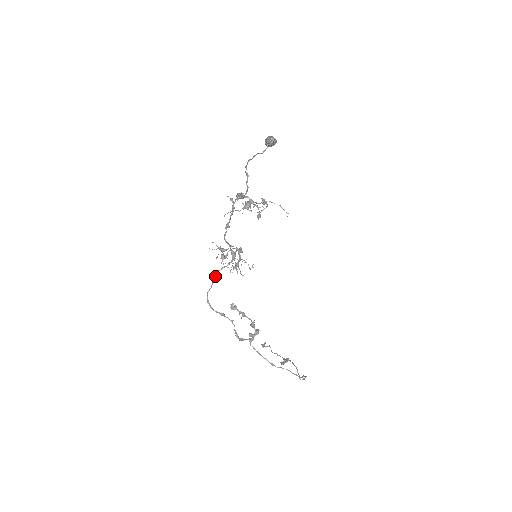
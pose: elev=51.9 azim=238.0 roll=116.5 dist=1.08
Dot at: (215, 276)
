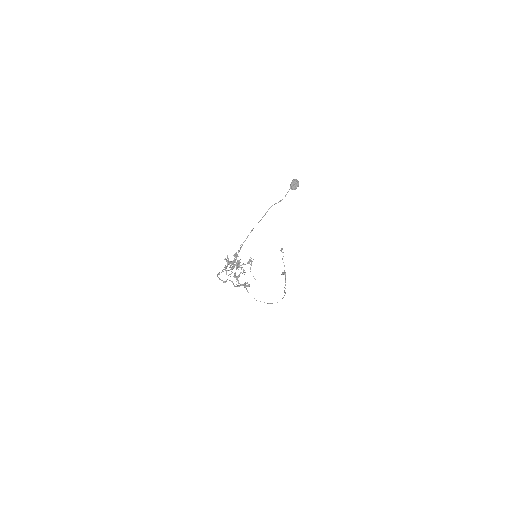
Dot at: occluded
